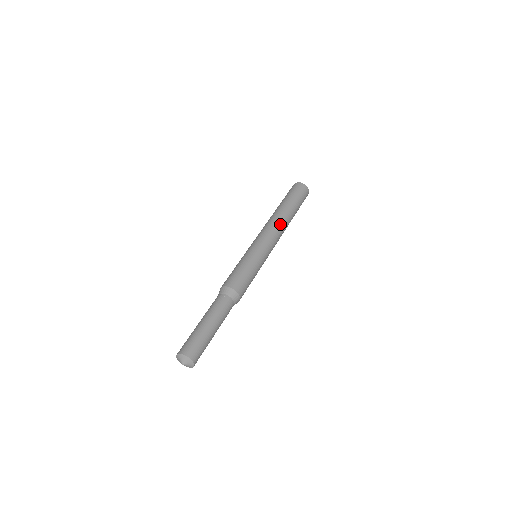
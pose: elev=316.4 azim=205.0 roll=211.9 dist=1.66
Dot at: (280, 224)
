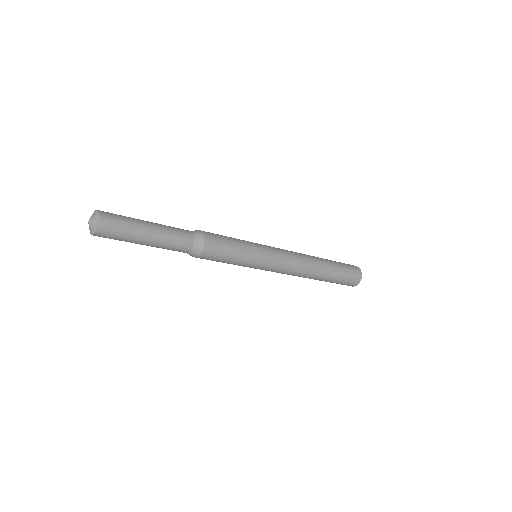
Dot at: (302, 254)
